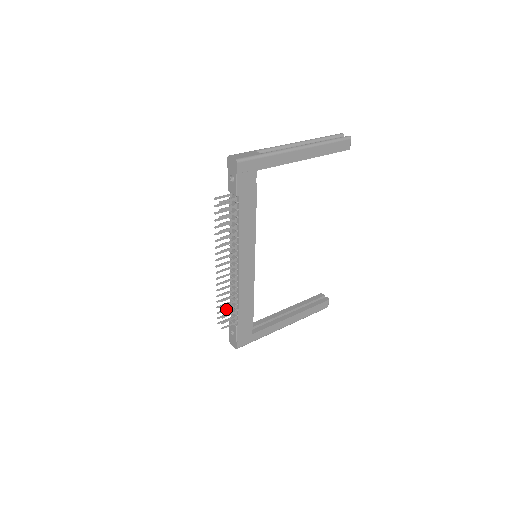
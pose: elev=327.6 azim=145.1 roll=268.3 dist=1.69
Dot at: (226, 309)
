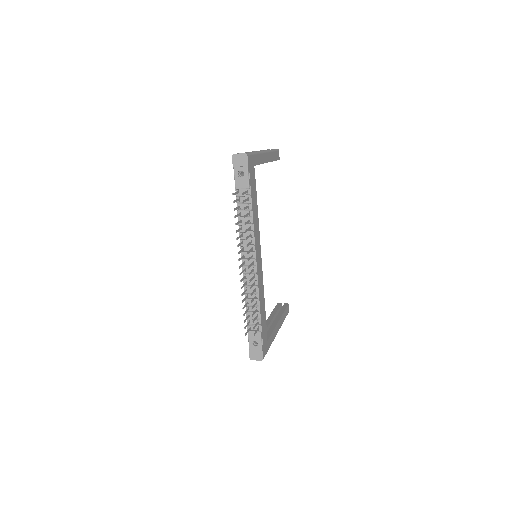
Dot at: (253, 312)
